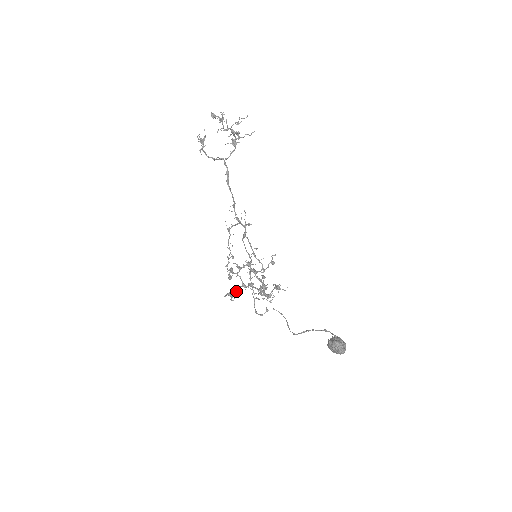
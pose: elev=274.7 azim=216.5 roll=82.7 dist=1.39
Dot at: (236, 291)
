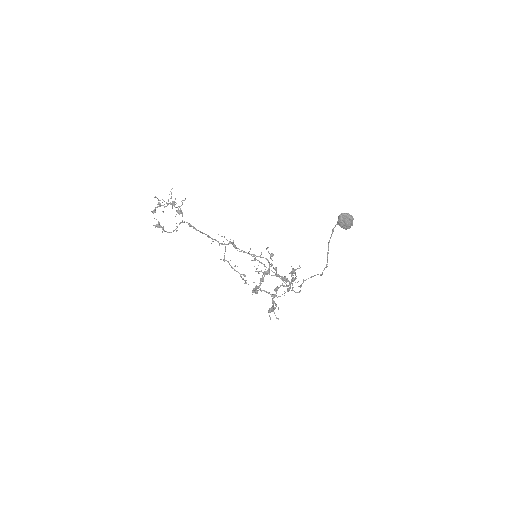
Dot at: (272, 305)
